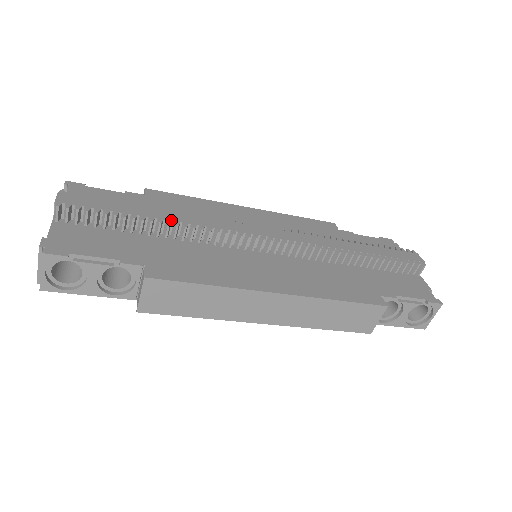
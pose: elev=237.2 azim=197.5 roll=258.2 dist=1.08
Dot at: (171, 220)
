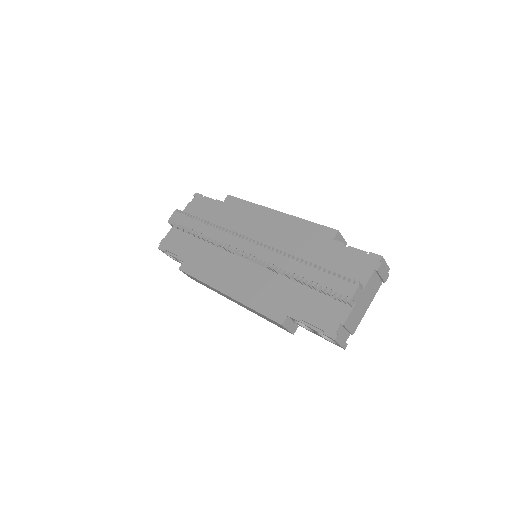
Dot at: (204, 234)
